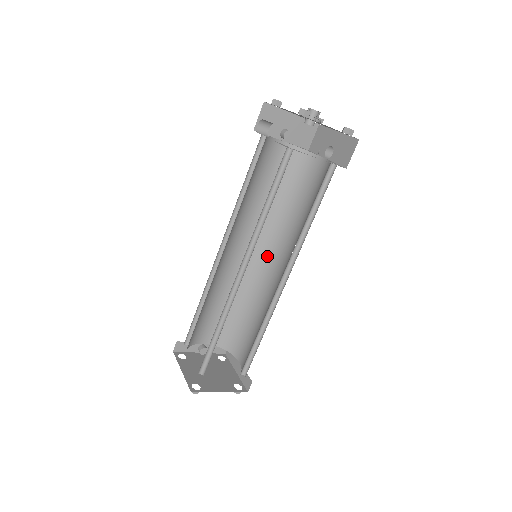
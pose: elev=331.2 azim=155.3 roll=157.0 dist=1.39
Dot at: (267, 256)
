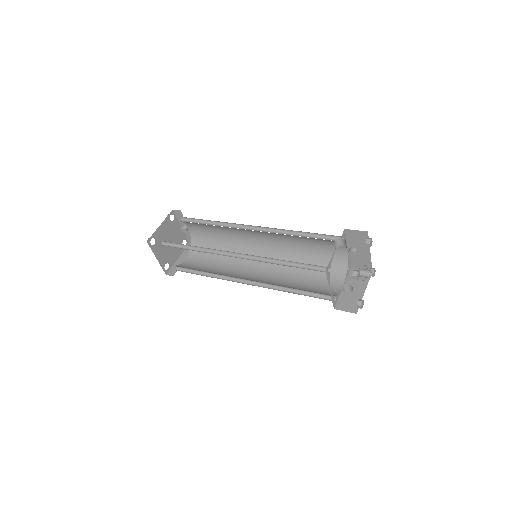
Dot at: occluded
